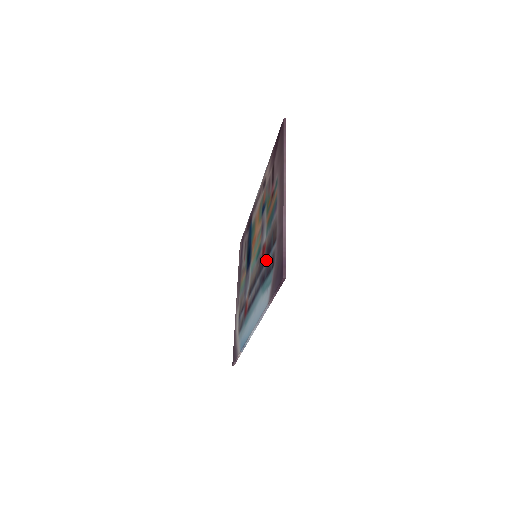
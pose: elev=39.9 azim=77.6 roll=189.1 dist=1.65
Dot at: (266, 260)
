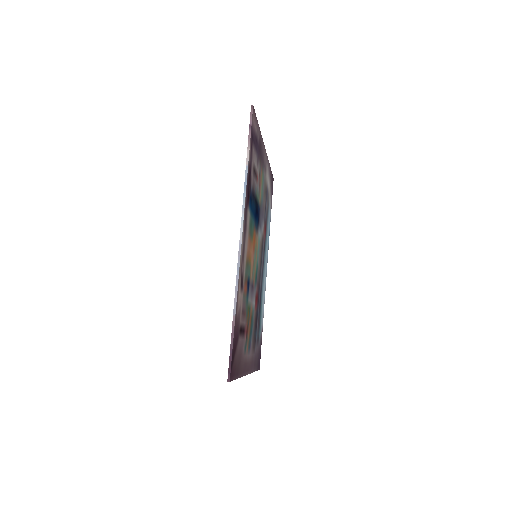
Dot at: occluded
